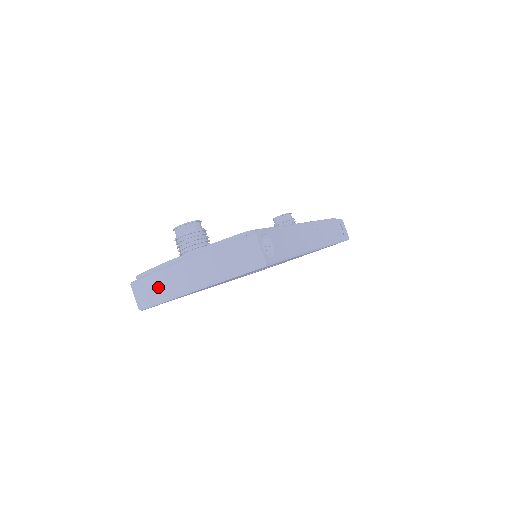
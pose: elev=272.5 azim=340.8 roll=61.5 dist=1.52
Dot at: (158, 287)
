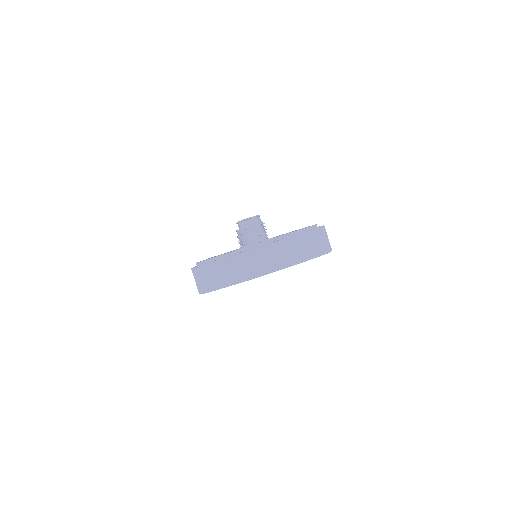
Dot at: (238, 269)
